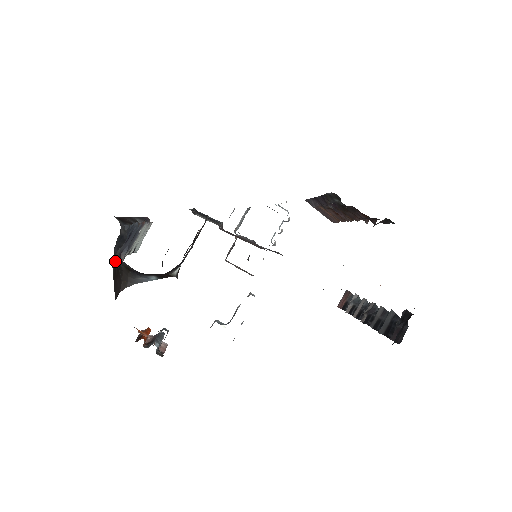
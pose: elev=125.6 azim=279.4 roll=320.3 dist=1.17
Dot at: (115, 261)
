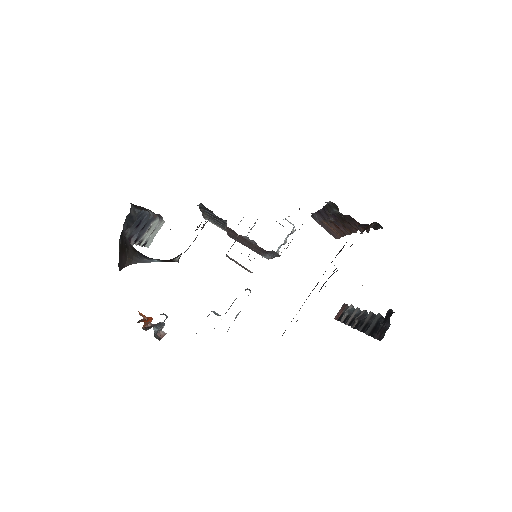
Dot at: (123, 238)
